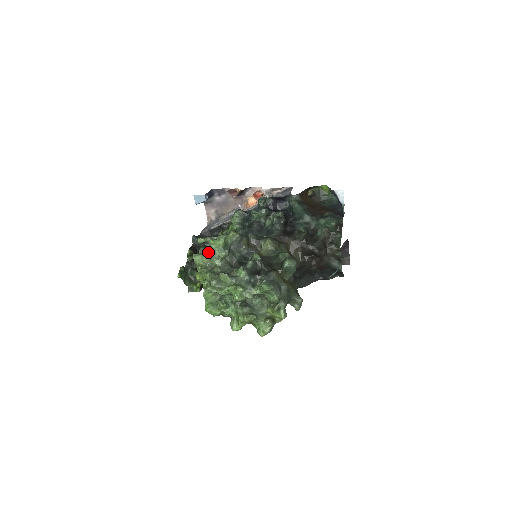
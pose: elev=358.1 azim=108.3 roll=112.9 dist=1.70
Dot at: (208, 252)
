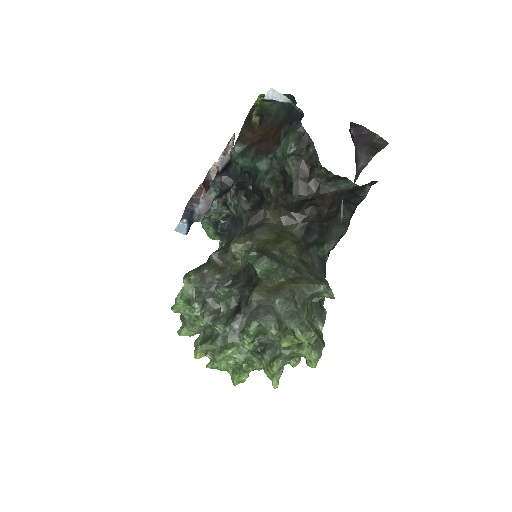
Dot at: (184, 320)
